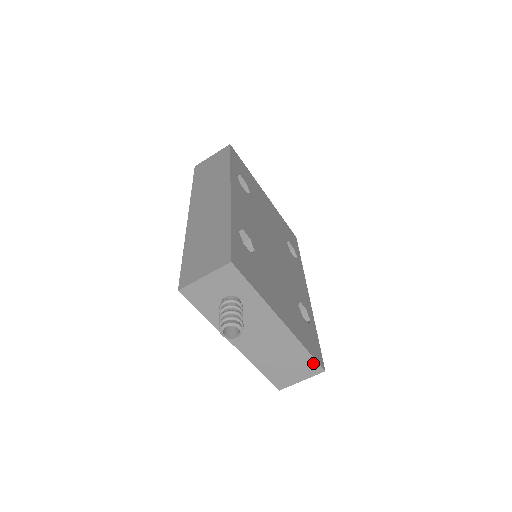
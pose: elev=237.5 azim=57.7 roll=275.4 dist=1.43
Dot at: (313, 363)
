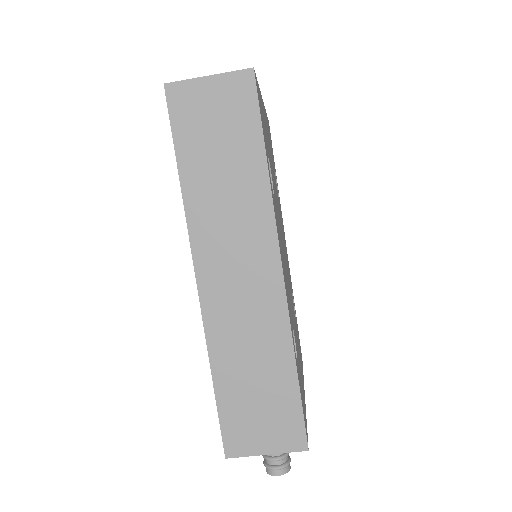
Dot at: occluded
